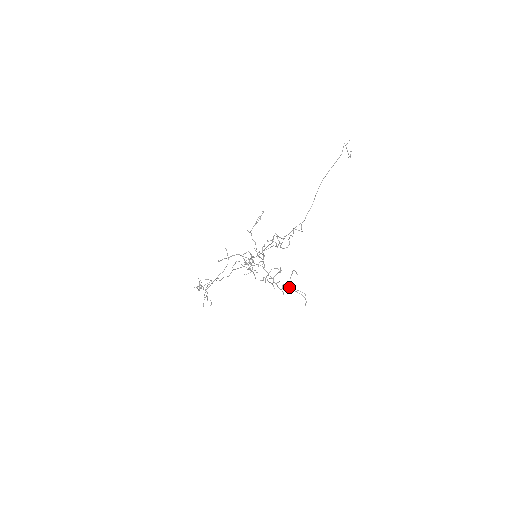
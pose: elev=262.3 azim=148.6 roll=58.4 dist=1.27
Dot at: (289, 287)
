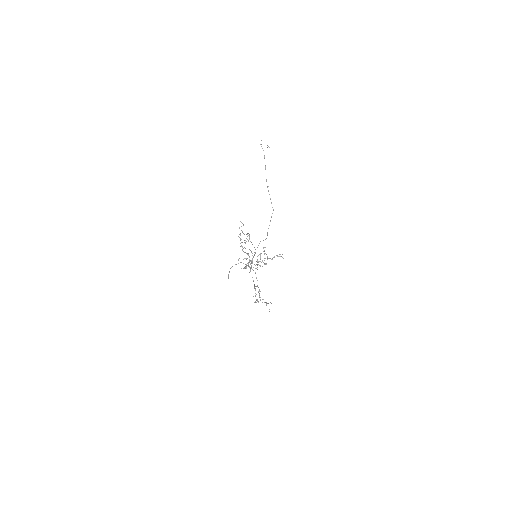
Dot at: occluded
